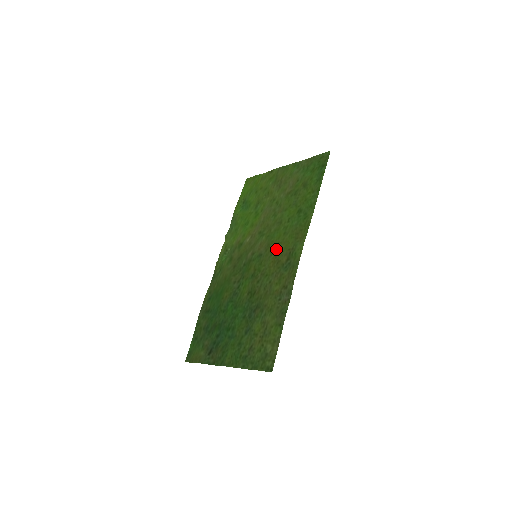
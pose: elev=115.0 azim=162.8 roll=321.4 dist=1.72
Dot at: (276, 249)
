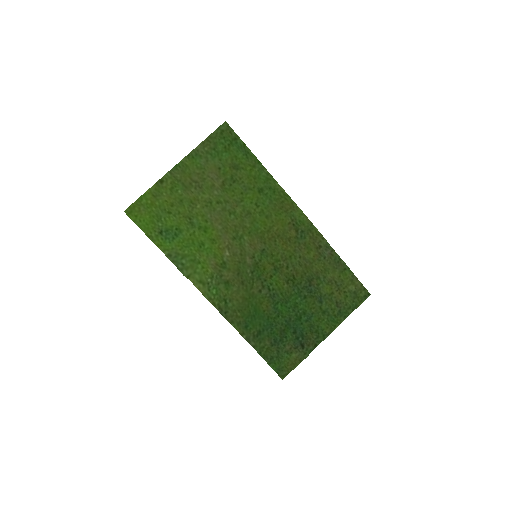
Dot at: (275, 234)
